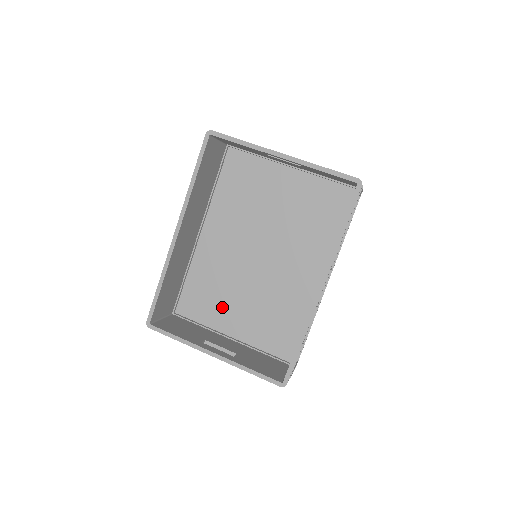
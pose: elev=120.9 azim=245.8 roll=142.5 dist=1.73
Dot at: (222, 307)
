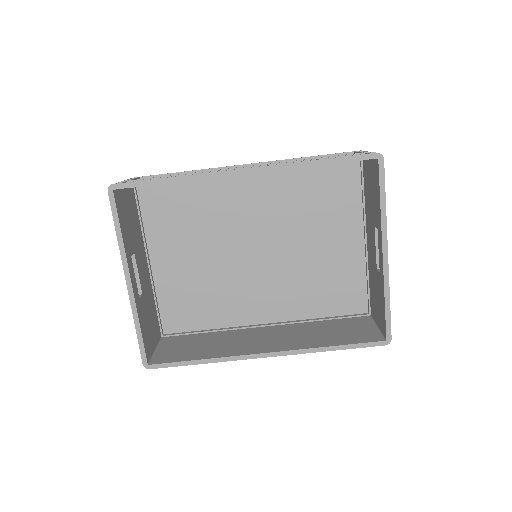
Dot at: (176, 237)
